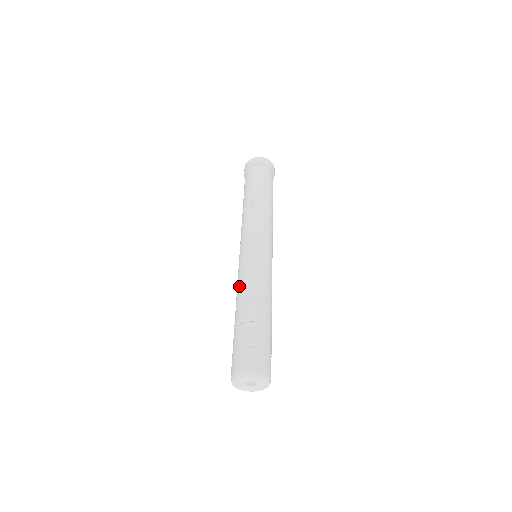
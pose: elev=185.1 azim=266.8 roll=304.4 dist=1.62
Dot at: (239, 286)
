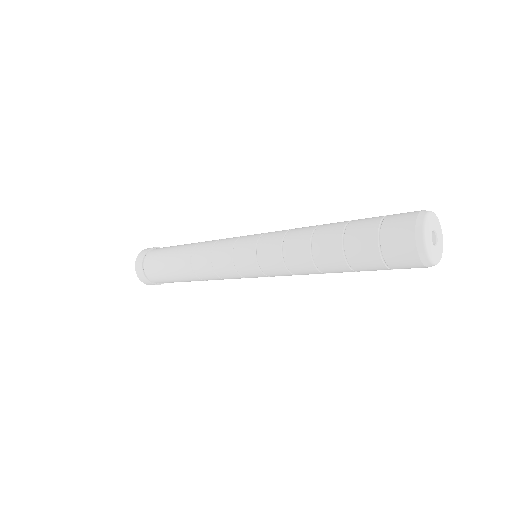
Dot at: (292, 233)
